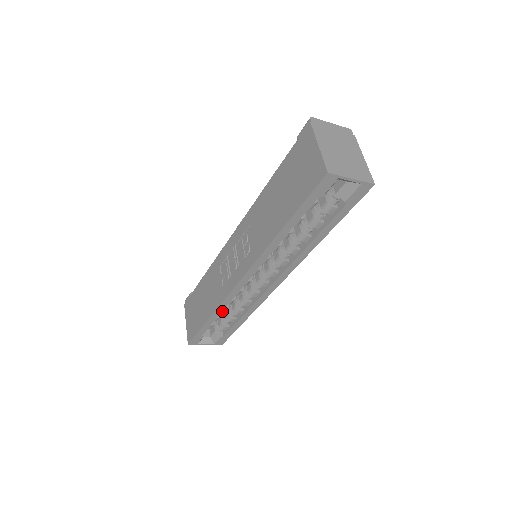
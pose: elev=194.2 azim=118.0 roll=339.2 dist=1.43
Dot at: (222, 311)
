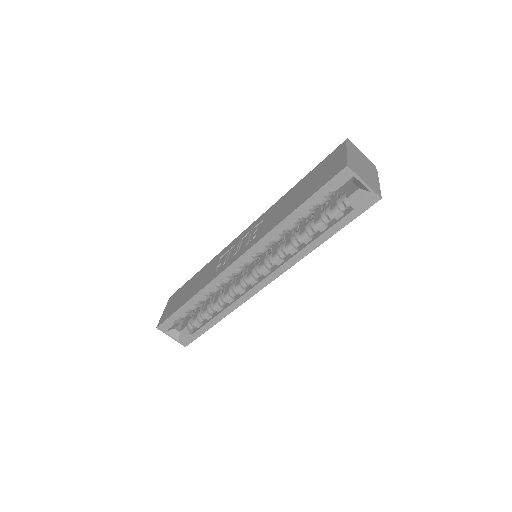
Dot at: (204, 298)
